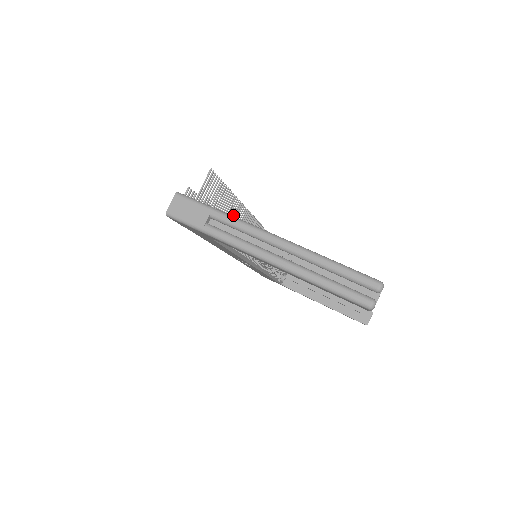
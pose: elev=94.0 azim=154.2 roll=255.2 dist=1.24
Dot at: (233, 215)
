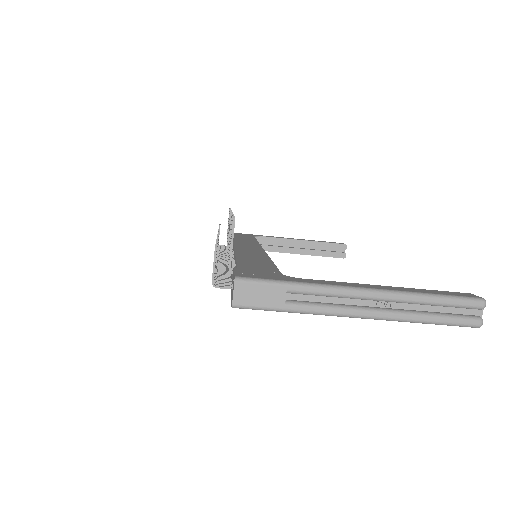
Dot at: occluded
